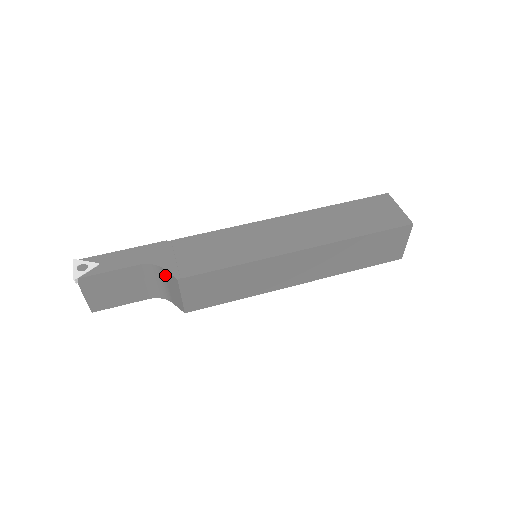
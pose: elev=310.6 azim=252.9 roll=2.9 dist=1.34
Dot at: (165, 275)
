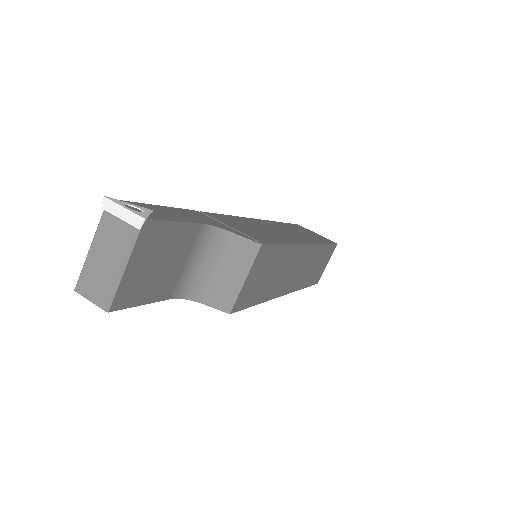
Dot at: (227, 246)
